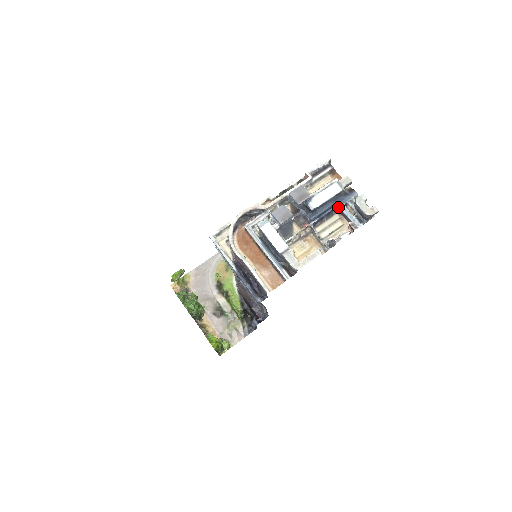
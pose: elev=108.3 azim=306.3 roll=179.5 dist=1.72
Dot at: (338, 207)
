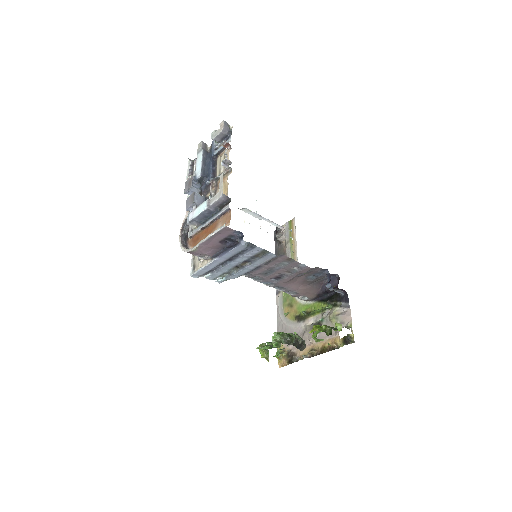
Dot at: (214, 156)
